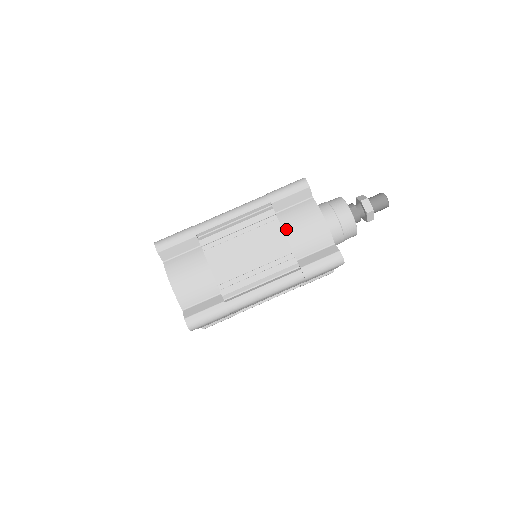
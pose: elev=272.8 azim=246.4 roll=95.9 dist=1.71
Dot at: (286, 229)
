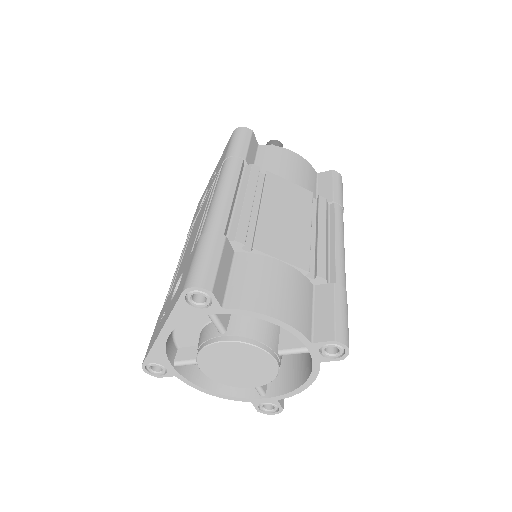
Dot at: (283, 177)
